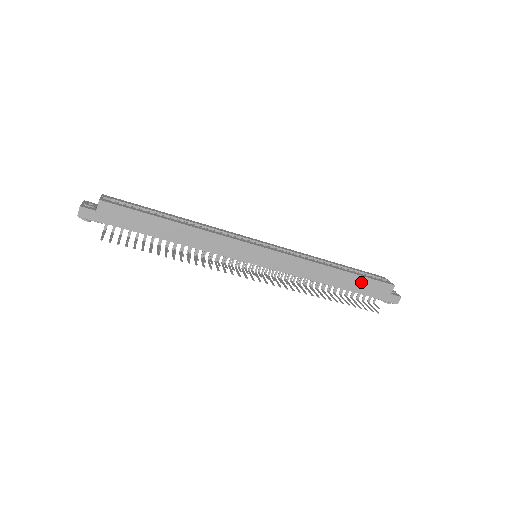
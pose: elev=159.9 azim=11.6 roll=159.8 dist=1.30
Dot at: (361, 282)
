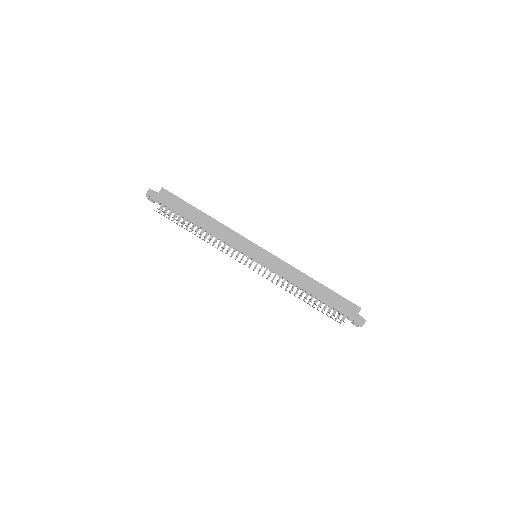
Dot at: (333, 297)
